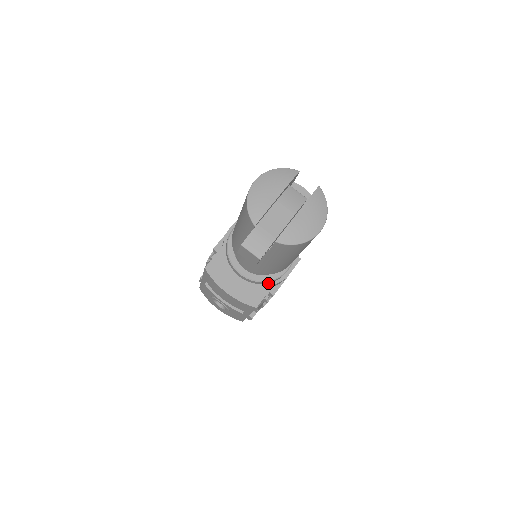
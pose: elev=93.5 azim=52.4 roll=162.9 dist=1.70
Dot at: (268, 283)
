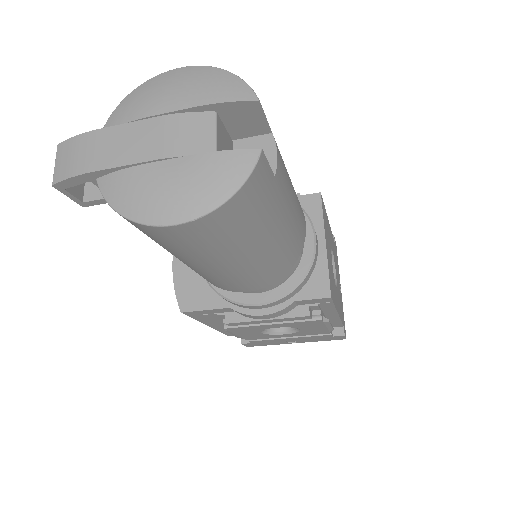
Dot at: occluded
